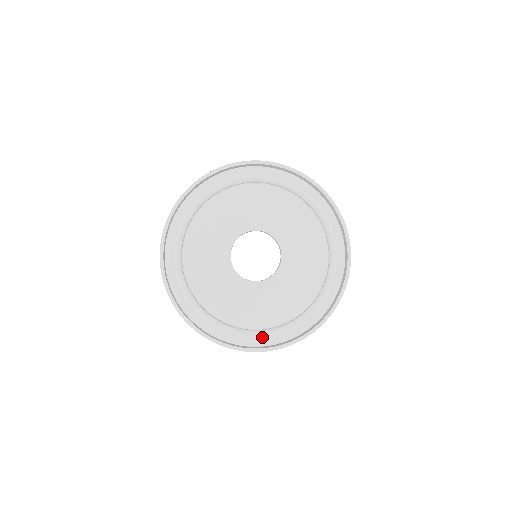
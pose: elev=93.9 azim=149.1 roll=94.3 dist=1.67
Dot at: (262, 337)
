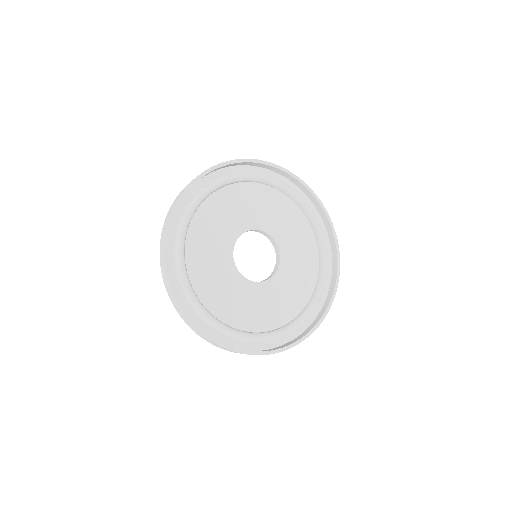
Dot at: (311, 313)
